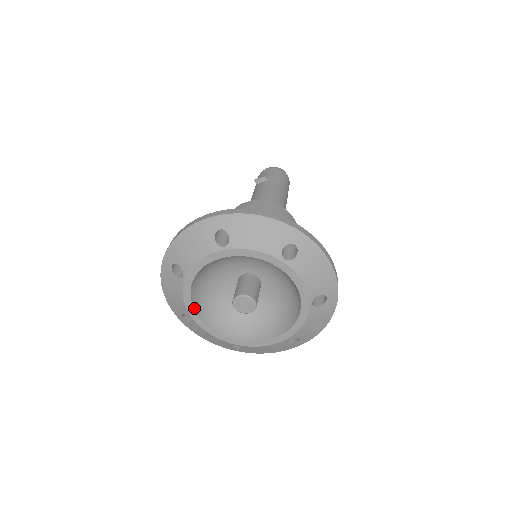
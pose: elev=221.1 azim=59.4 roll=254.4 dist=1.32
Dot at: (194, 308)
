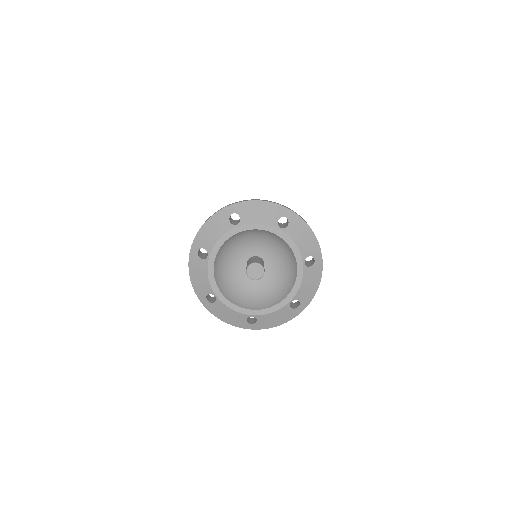
Dot at: (219, 250)
